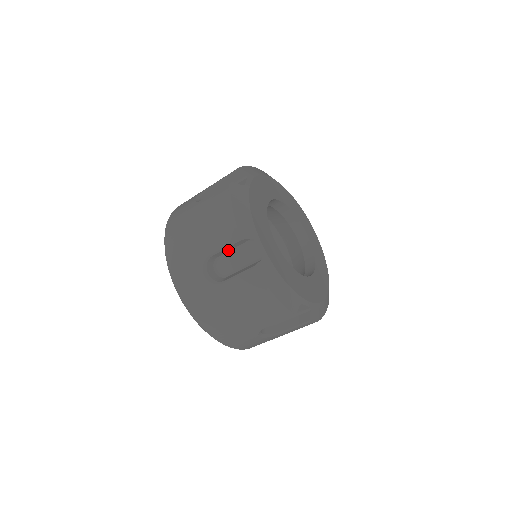
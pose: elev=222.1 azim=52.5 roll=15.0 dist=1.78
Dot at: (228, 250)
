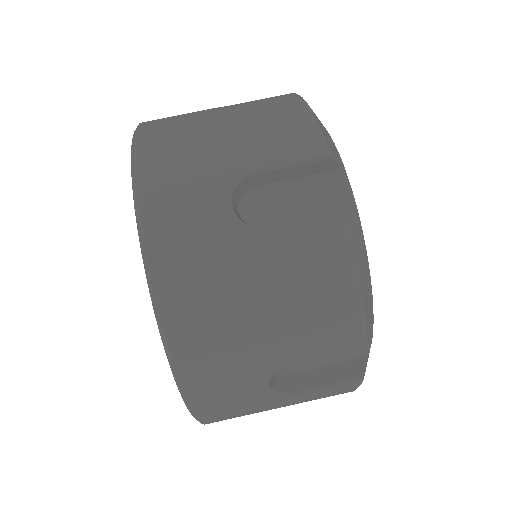
Dot at: (285, 177)
